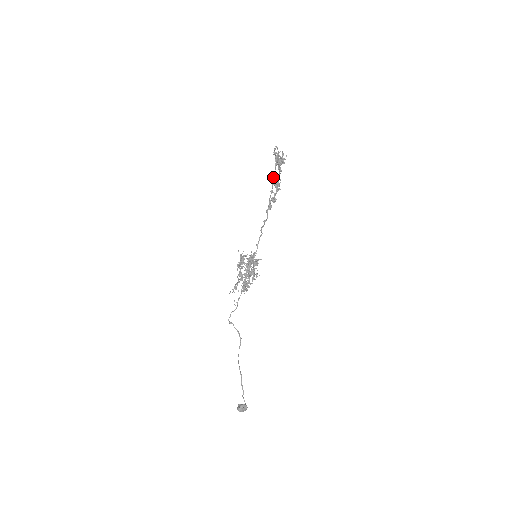
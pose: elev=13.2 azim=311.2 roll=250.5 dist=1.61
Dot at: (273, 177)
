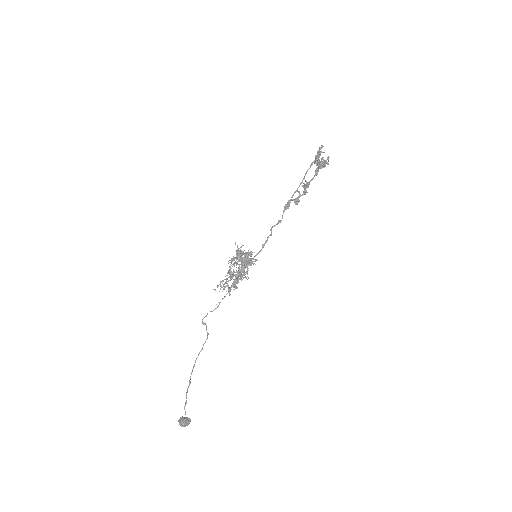
Dot at: (304, 176)
